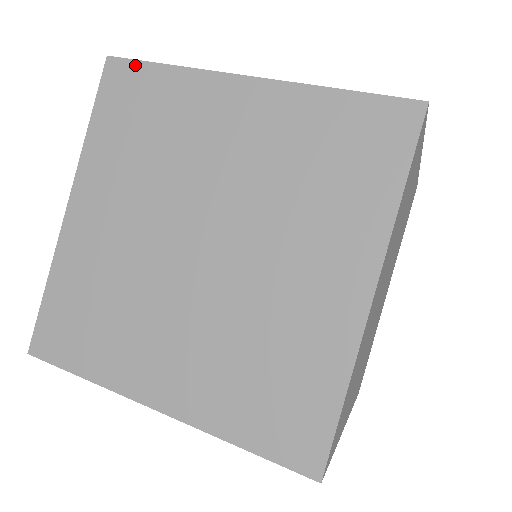
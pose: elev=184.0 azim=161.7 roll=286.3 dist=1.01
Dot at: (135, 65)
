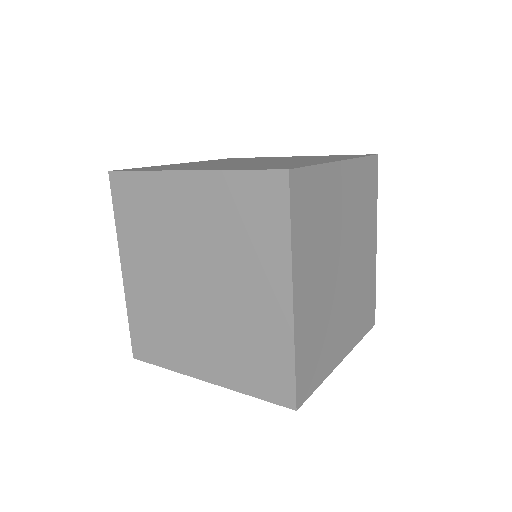
Dot at: (125, 175)
